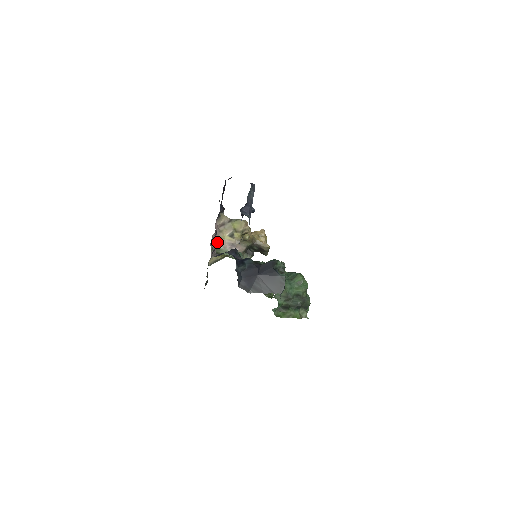
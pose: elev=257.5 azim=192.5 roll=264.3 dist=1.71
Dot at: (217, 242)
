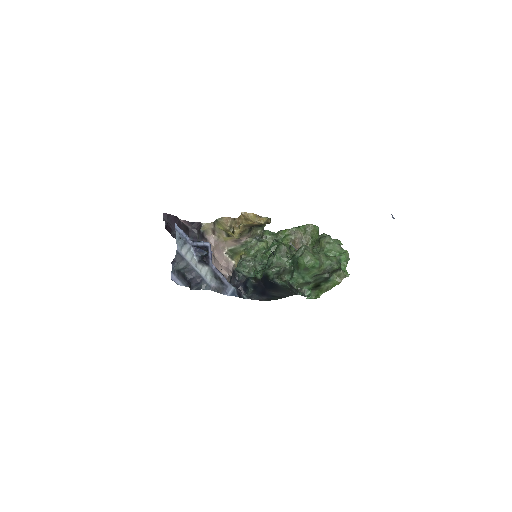
Dot at: (226, 245)
